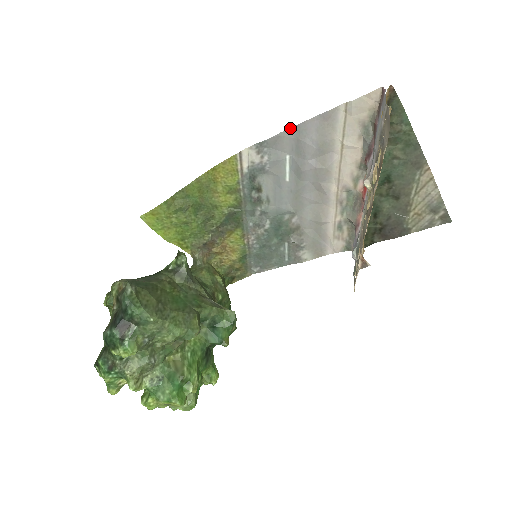
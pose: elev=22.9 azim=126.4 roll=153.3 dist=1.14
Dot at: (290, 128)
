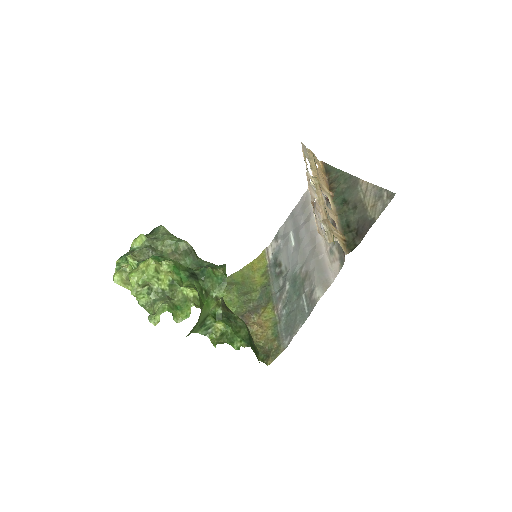
Dot at: (289, 216)
